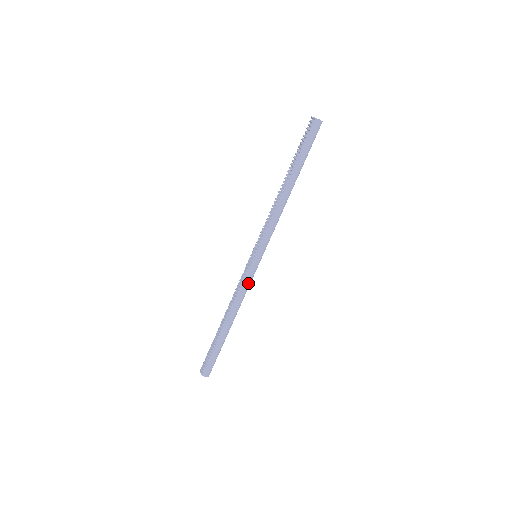
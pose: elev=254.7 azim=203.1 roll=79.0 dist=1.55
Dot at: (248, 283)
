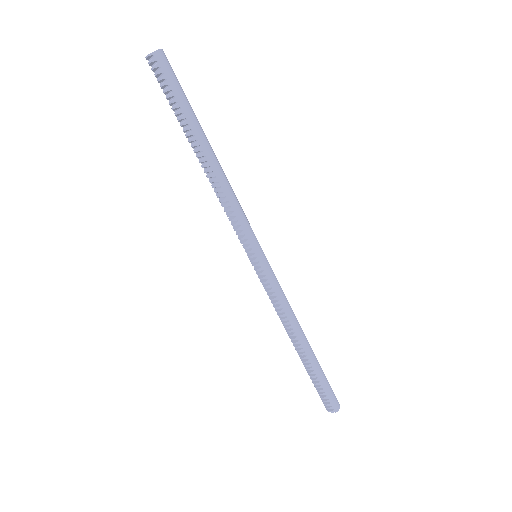
Dot at: (279, 288)
